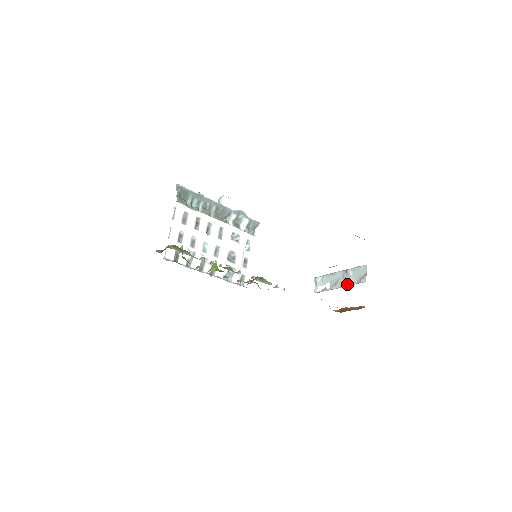
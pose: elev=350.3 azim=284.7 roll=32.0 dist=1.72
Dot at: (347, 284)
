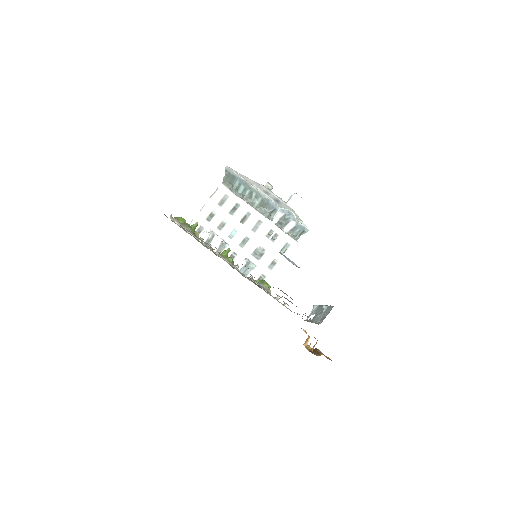
Dot at: (315, 321)
